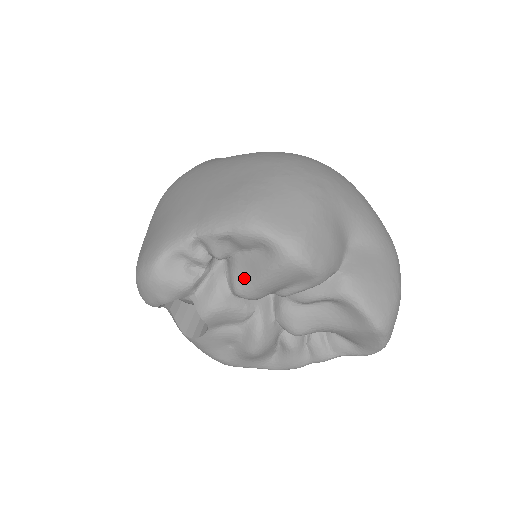
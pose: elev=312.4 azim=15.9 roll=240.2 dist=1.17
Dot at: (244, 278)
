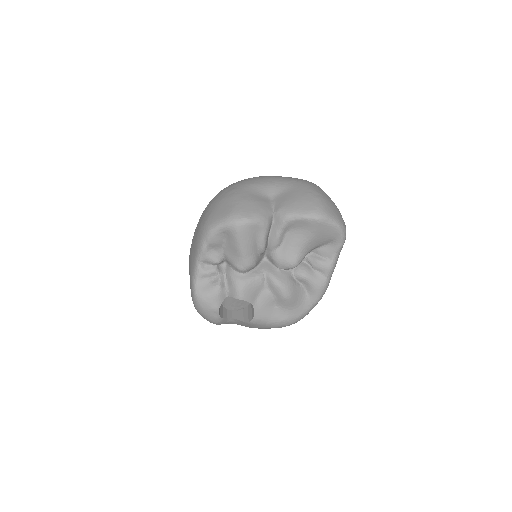
Dot at: (235, 259)
